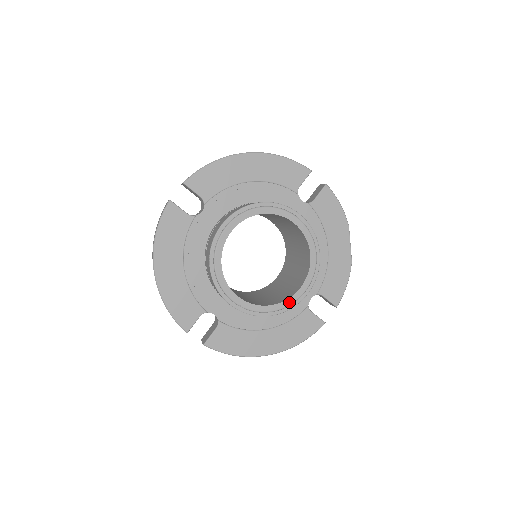
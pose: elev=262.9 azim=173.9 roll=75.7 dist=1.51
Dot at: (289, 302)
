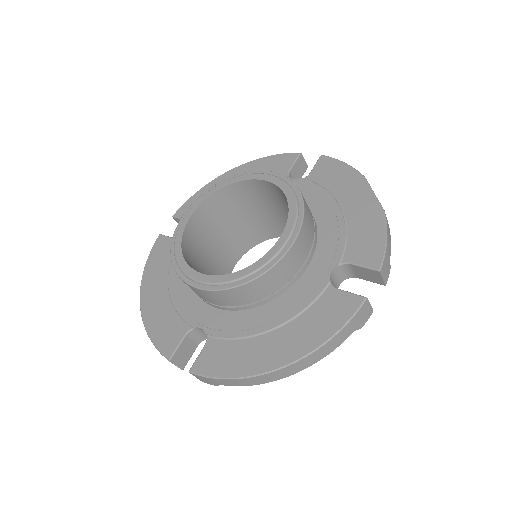
Dot at: (267, 258)
